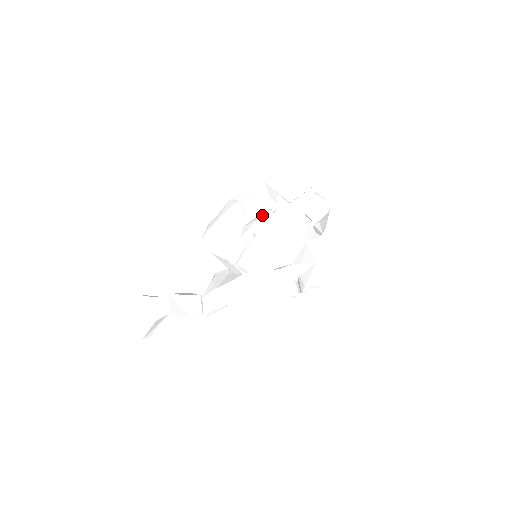
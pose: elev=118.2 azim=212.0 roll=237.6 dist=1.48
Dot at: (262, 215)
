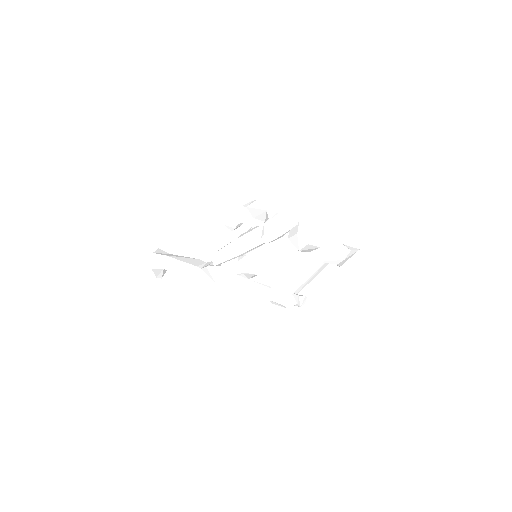
Dot at: (258, 224)
